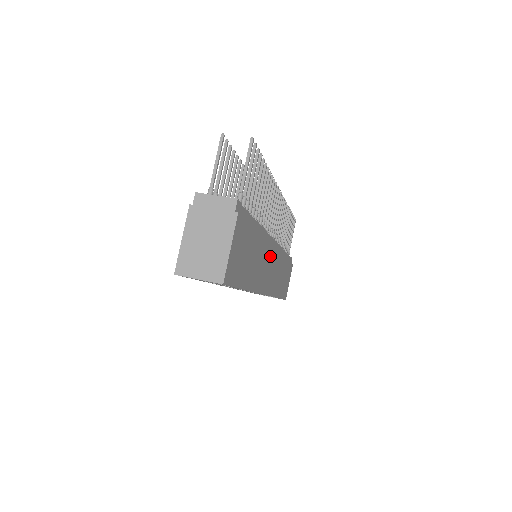
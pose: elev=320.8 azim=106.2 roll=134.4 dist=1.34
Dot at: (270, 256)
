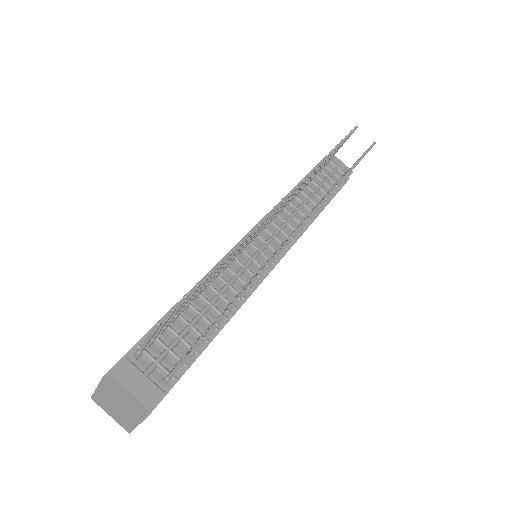
Dot at: occluded
